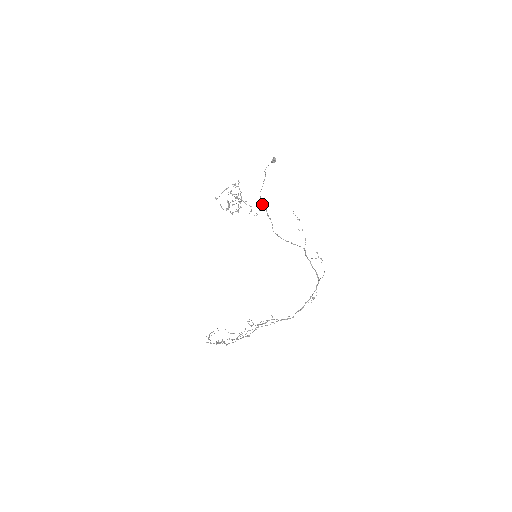
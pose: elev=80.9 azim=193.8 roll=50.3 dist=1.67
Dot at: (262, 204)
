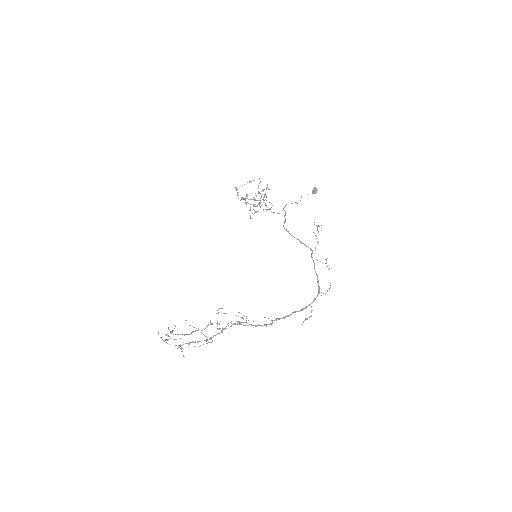
Dot at: (283, 209)
